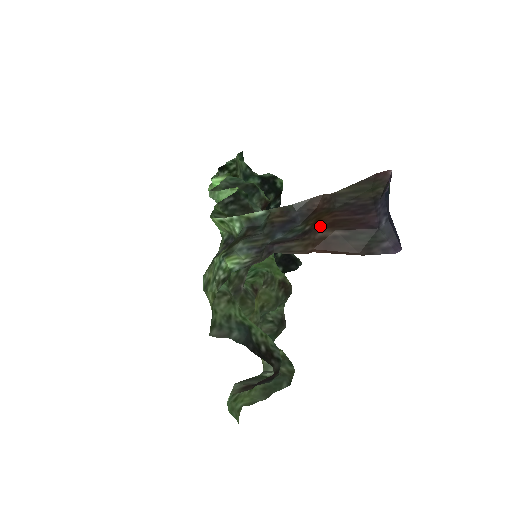
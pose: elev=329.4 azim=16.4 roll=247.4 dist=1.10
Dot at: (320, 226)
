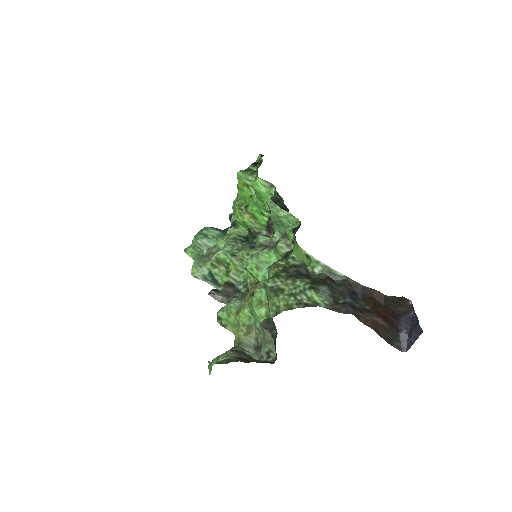
Dot at: (377, 313)
